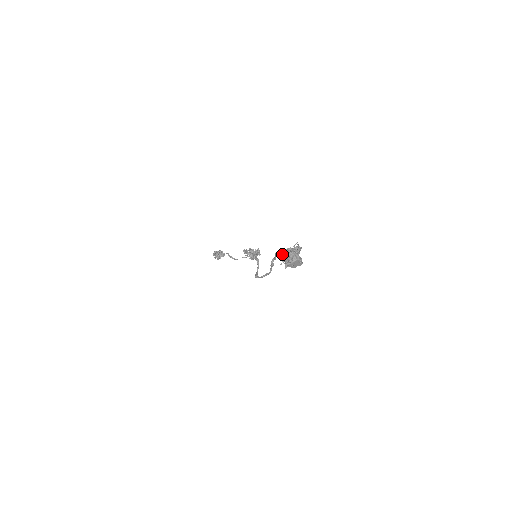
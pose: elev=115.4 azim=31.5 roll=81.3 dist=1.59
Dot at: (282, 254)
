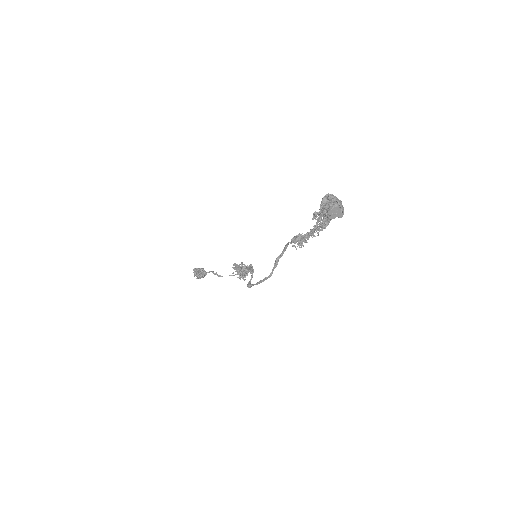
Dot at: (298, 238)
